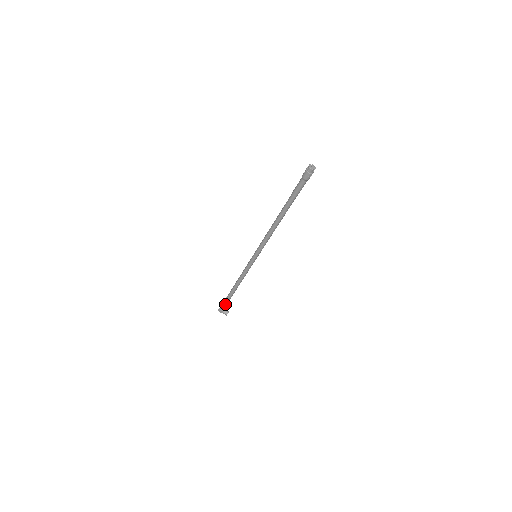
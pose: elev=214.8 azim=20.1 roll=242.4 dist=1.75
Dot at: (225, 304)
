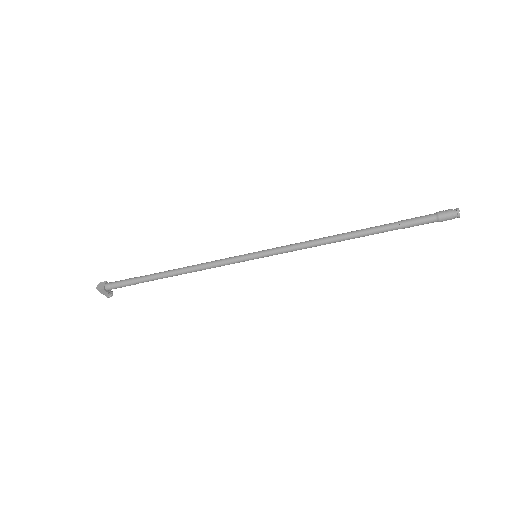
Dot at: (123, 286)
